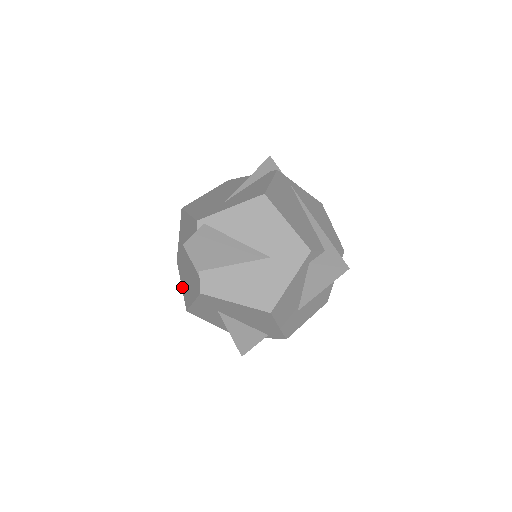
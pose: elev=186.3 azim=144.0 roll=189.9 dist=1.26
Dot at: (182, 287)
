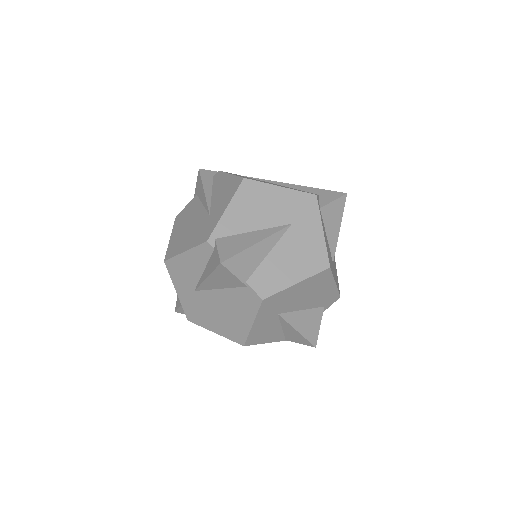
Dot at: (218, 333)
